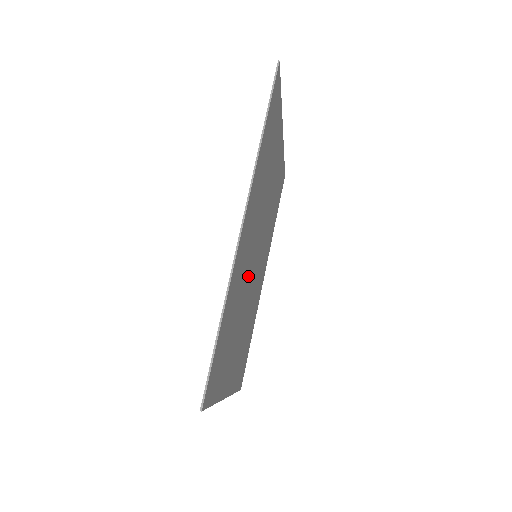
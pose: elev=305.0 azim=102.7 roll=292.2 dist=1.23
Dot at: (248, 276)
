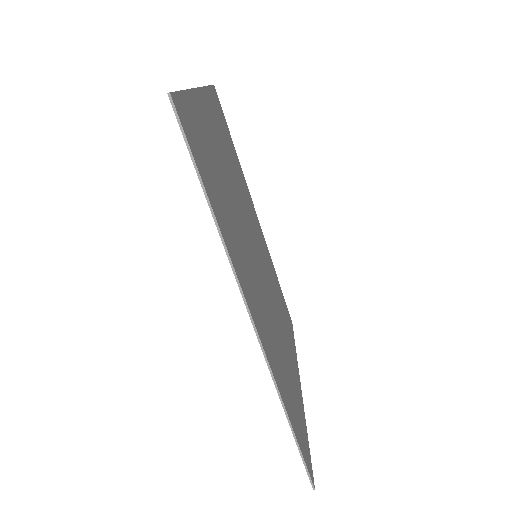
Dot at: (266, 298)
